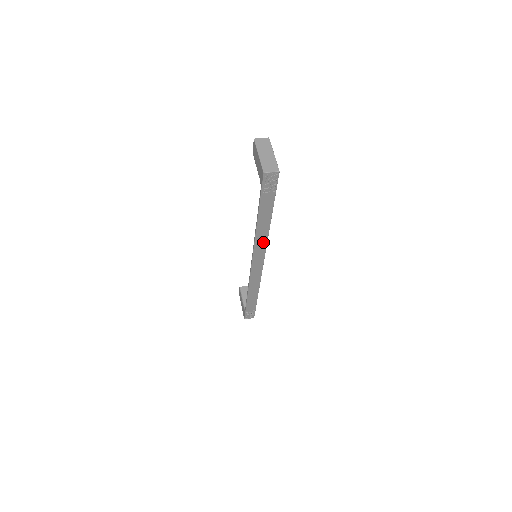
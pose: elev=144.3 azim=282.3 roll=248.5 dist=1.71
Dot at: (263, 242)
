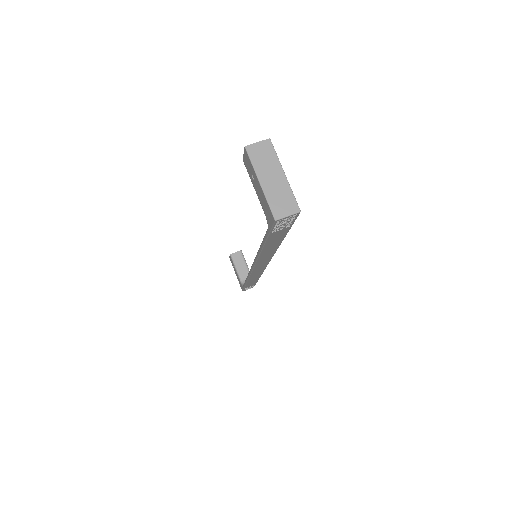
Dot at: (268, 256)
